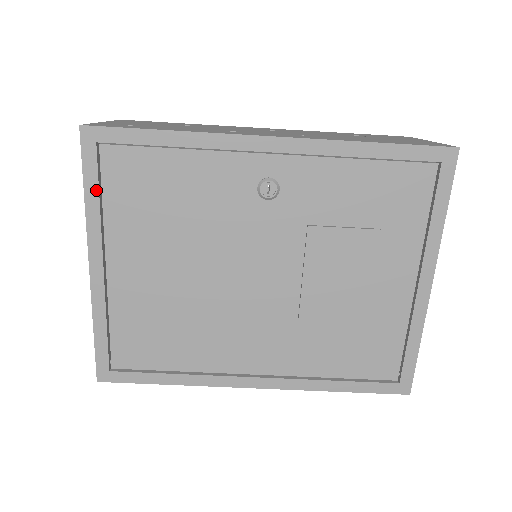
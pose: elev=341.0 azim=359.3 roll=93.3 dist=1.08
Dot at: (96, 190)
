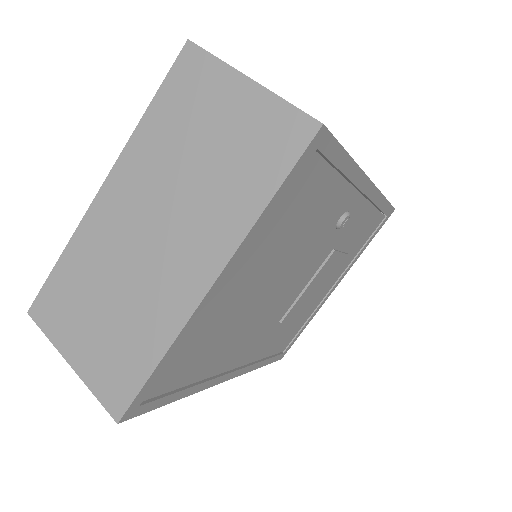
Dot at: (279, 201)
